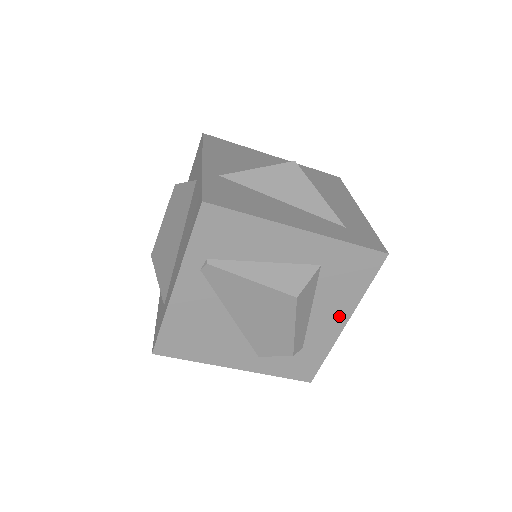
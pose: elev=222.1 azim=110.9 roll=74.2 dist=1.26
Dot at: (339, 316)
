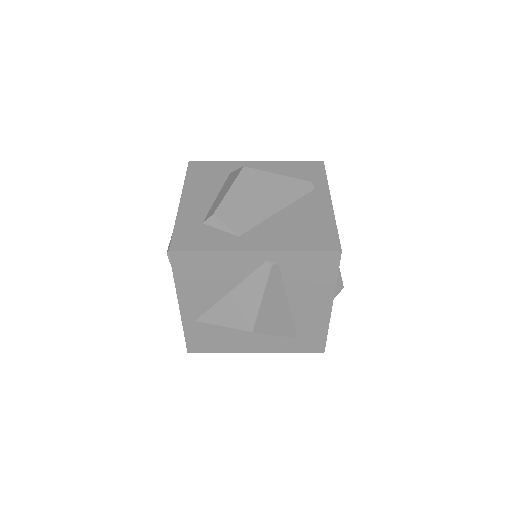
Dot at: occluded
